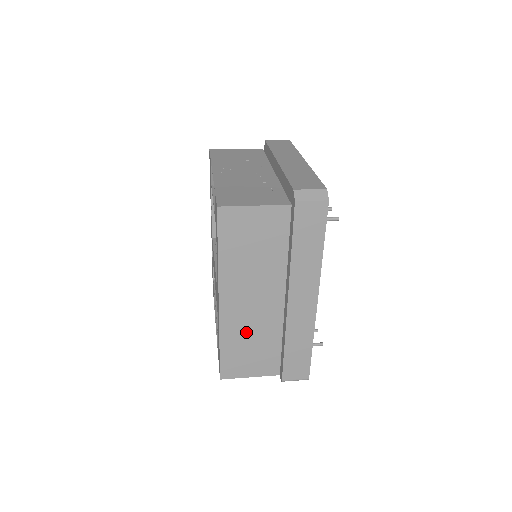
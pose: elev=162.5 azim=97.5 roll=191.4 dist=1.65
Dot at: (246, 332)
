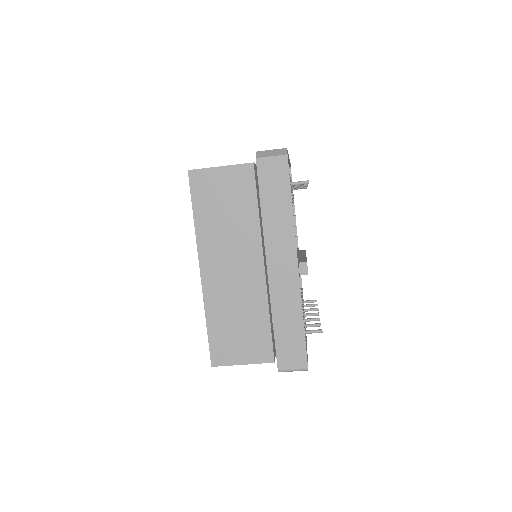
Dot at: (231, 306)
